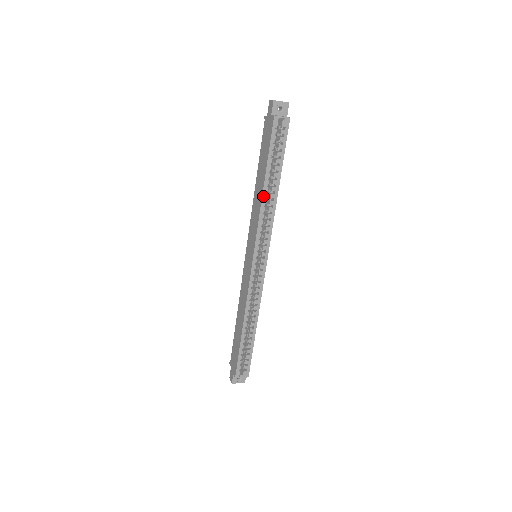
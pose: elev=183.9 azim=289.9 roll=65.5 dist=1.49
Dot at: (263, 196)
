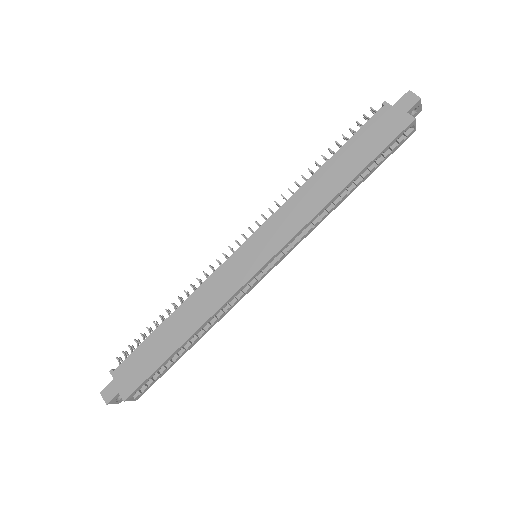
Dot at: (334, 198)
